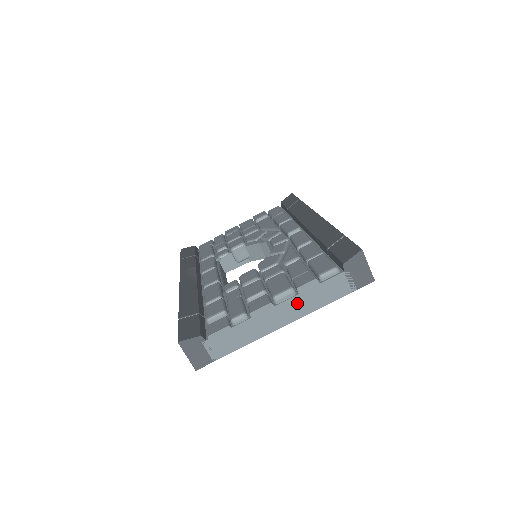
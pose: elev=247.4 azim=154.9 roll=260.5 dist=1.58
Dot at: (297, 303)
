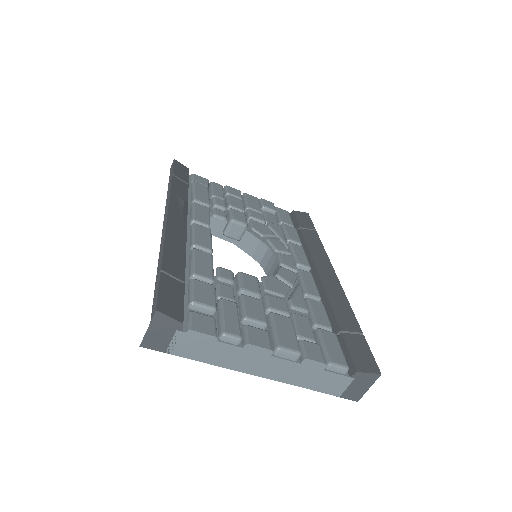
Dot at: (290, 368)
